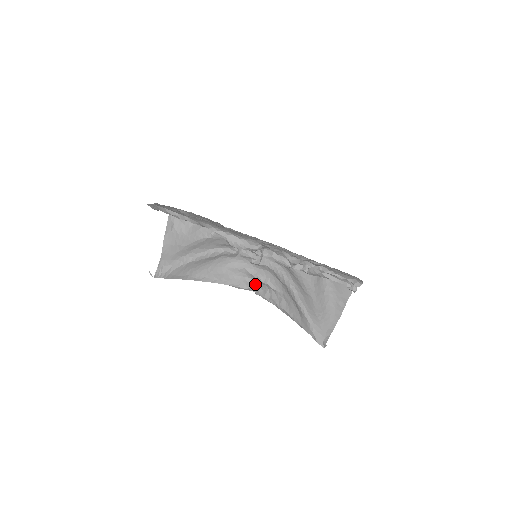
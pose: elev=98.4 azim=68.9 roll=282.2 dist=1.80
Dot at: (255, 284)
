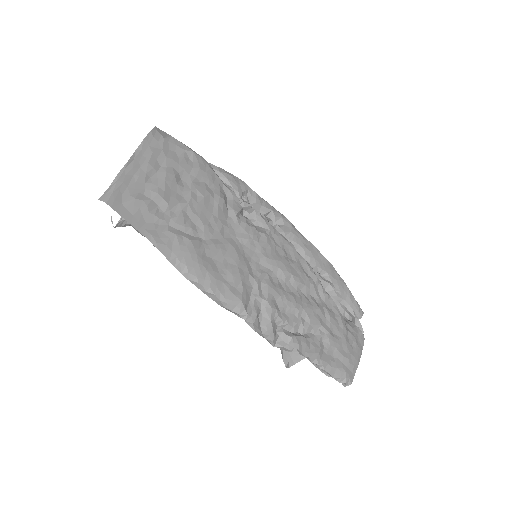
Dot at: occluded
